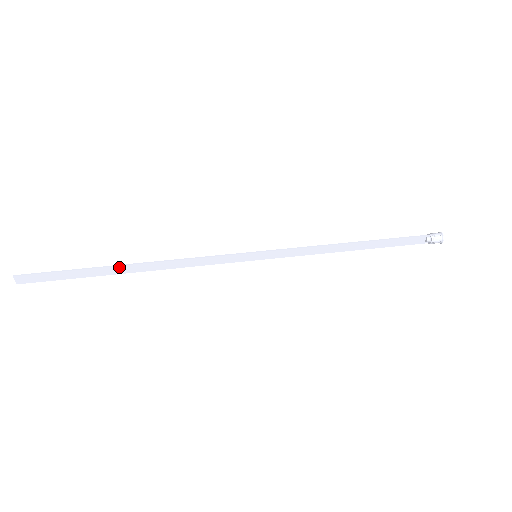
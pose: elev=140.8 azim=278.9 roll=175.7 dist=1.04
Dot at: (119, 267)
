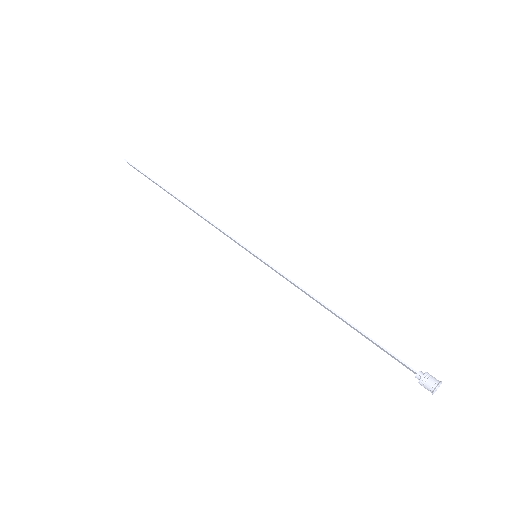
Dot at: (172, 195)
